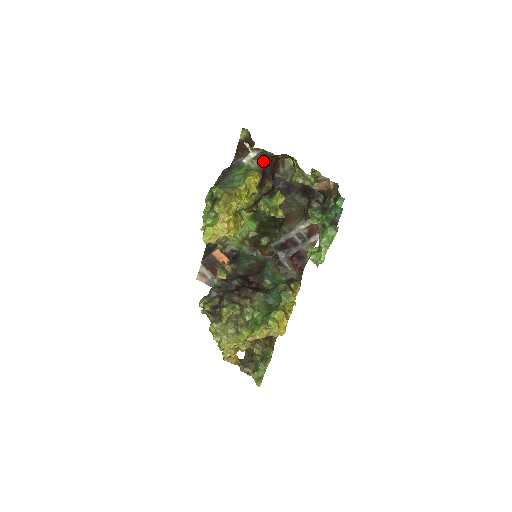
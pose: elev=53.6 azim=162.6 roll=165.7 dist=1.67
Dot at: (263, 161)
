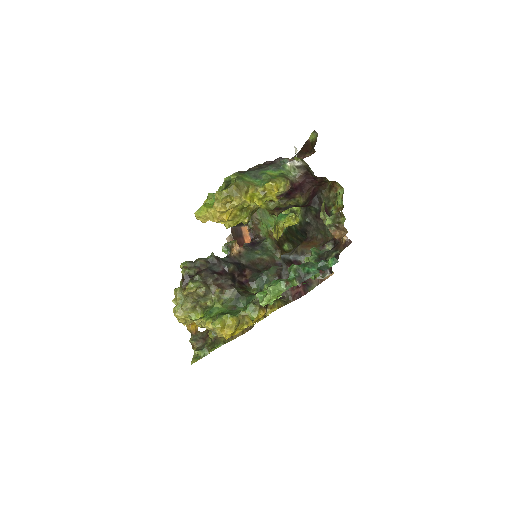
Dot at: (307, 174)
